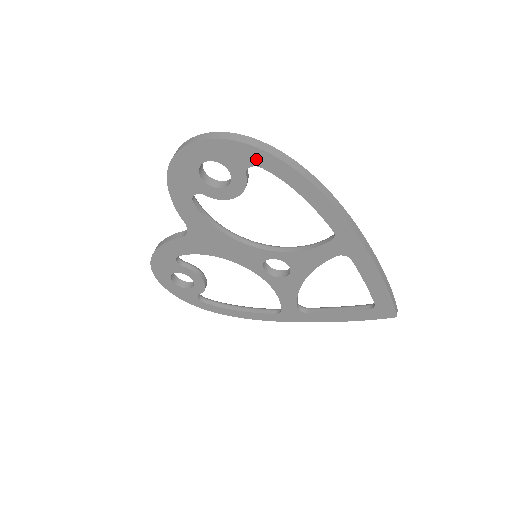
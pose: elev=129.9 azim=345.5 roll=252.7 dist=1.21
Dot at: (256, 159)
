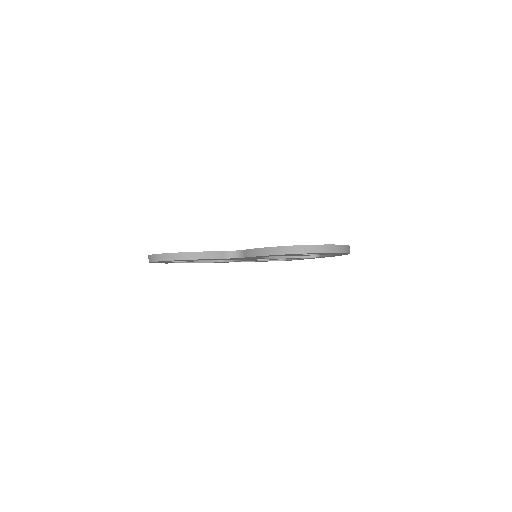
Dot at: occluded
